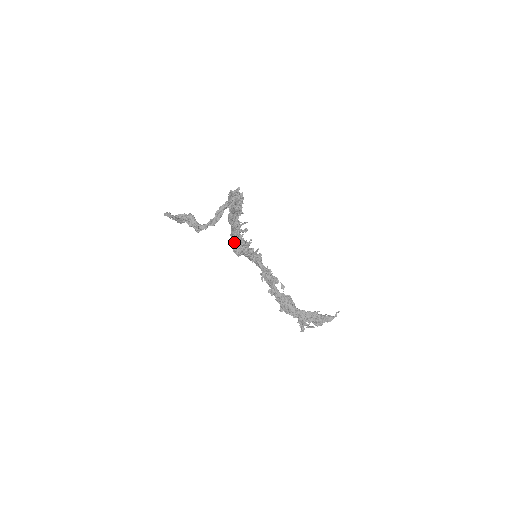
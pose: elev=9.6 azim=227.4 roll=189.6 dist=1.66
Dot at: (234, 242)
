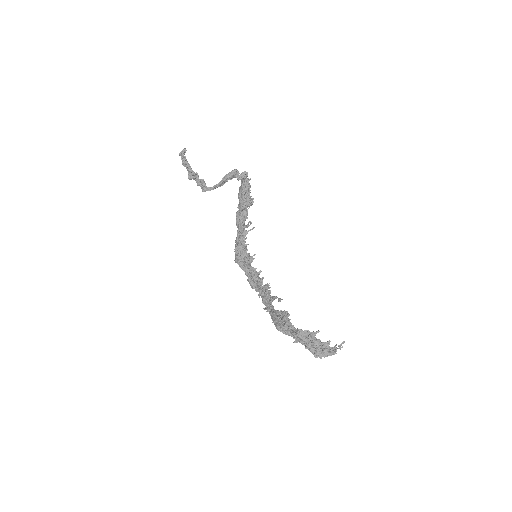
Dot at: occluded
